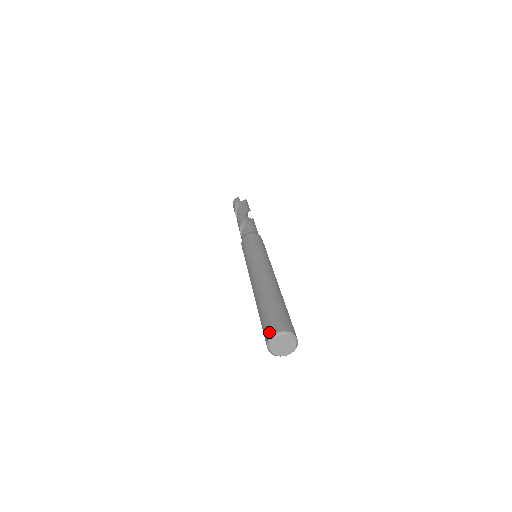
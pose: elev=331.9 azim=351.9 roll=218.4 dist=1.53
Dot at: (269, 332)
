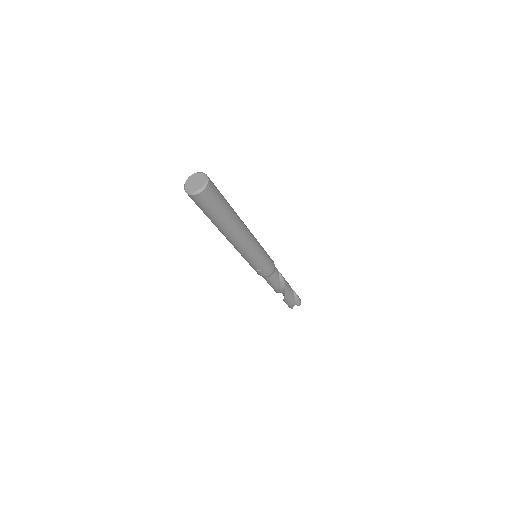
Dot at: occluded
